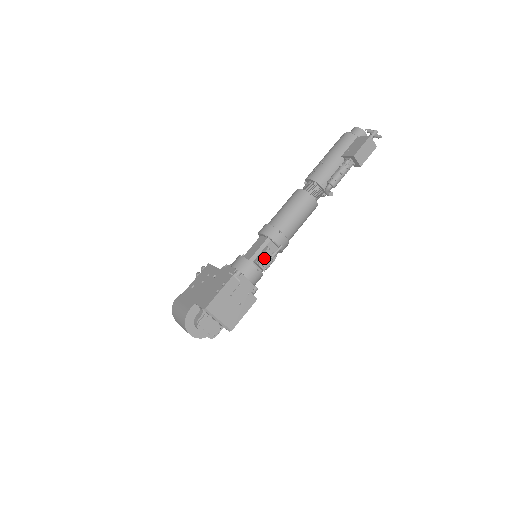
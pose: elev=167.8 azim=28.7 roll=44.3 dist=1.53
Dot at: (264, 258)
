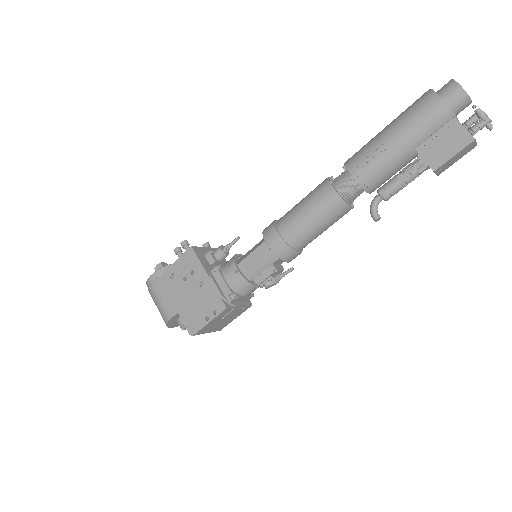
Dot at: (268, 281)
